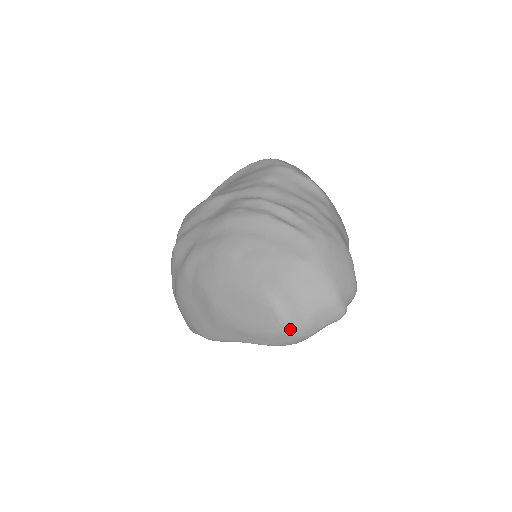
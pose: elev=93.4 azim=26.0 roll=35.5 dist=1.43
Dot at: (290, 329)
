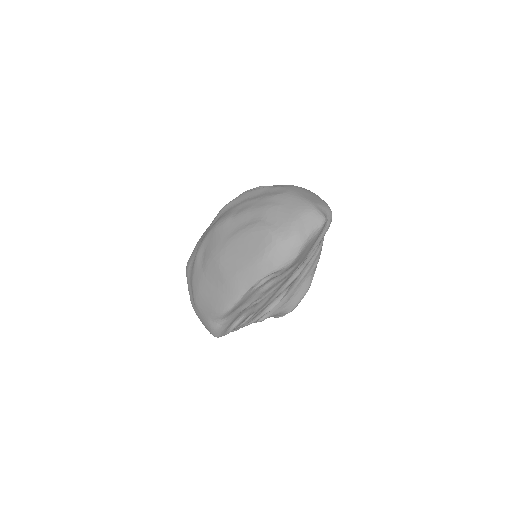
Dot at: (283, 239)
